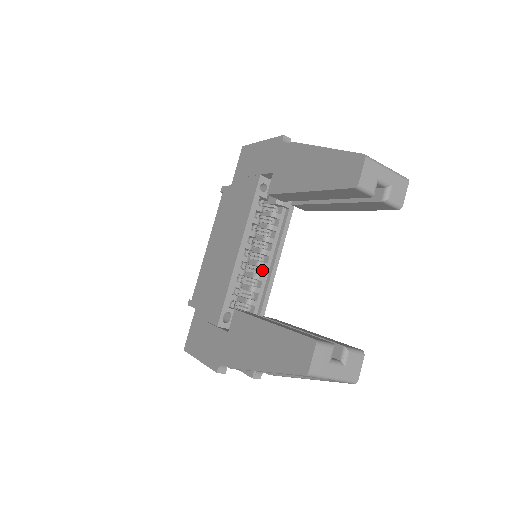
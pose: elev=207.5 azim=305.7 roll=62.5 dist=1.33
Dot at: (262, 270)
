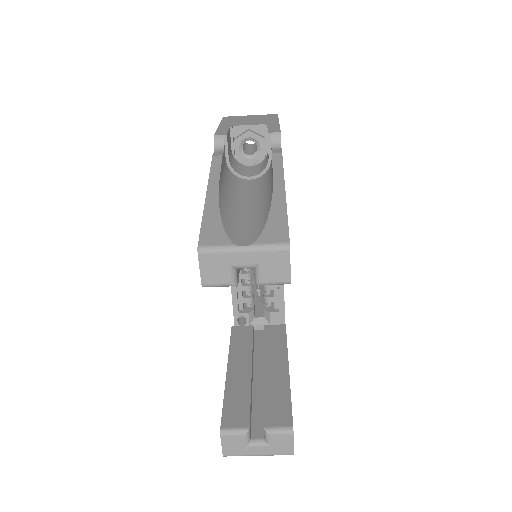
Dot at: occluded
